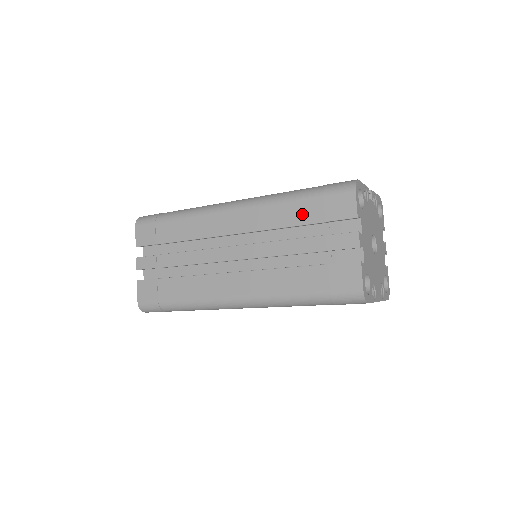
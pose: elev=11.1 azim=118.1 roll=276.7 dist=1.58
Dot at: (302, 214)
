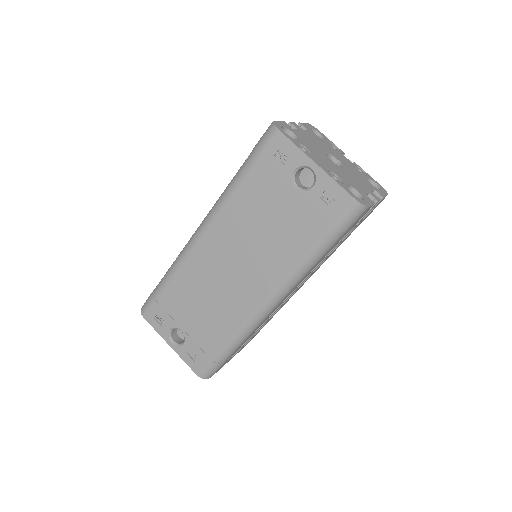
Dot at: occluded
